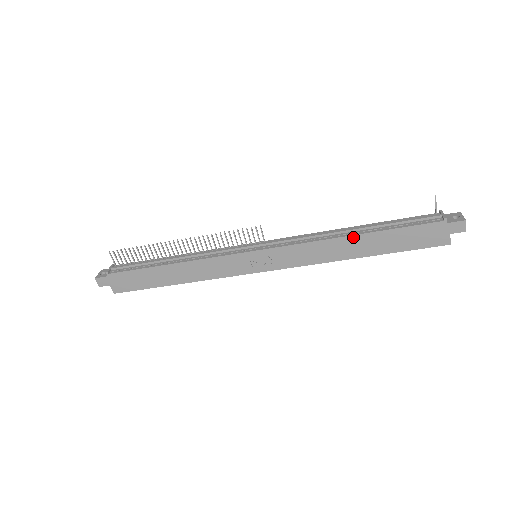
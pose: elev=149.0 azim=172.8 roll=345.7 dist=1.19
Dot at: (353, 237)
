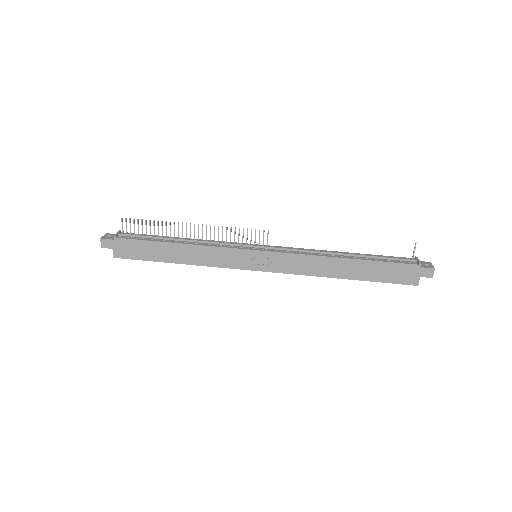
Dot at: (344, 260)
